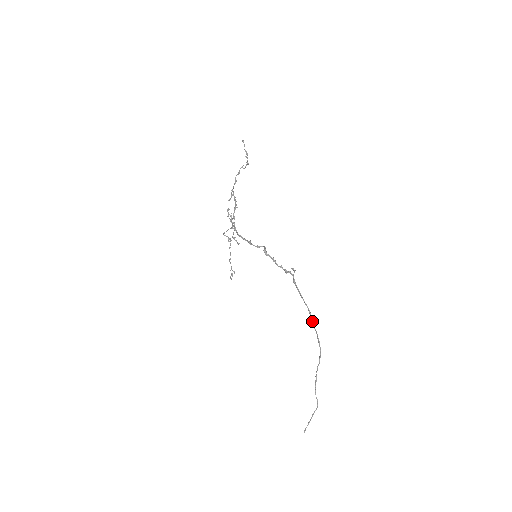
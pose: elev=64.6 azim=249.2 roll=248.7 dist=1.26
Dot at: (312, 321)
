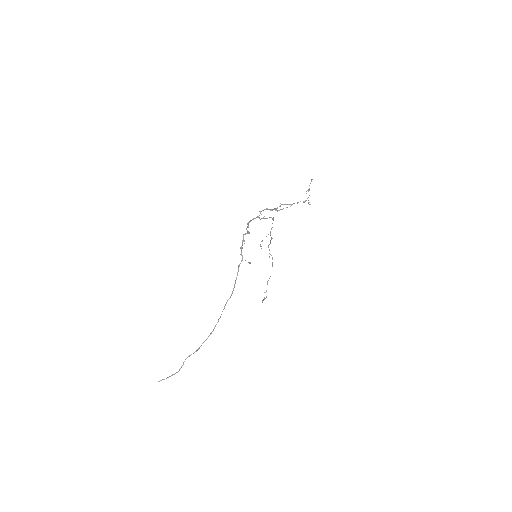
Dot at: (226, 303)
